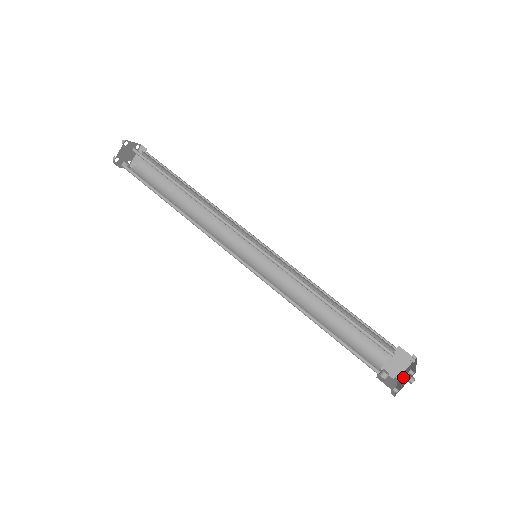
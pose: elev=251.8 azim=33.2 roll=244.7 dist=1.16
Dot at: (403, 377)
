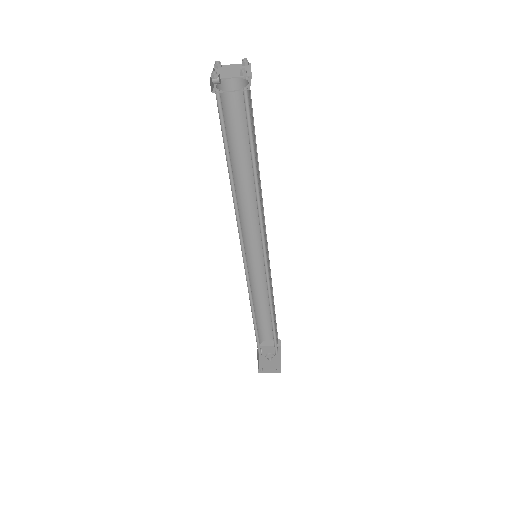
Dot at: (267, 353)
